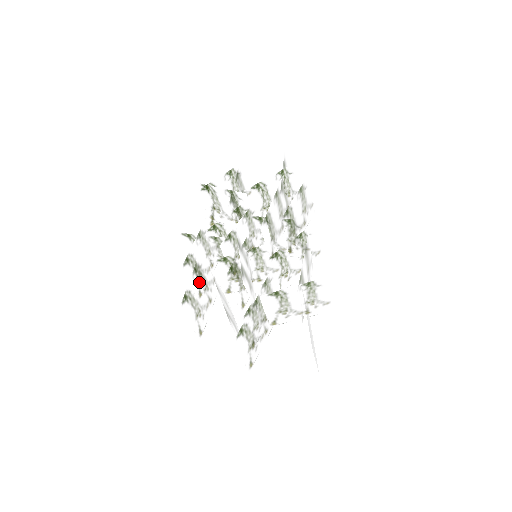
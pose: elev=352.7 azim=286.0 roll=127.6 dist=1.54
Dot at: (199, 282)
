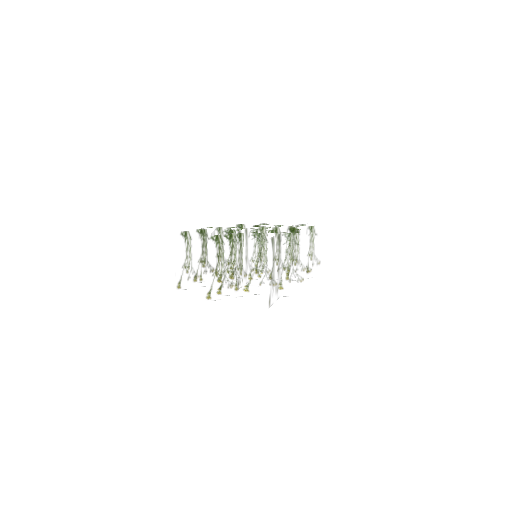
Dot at: (201, 247)
